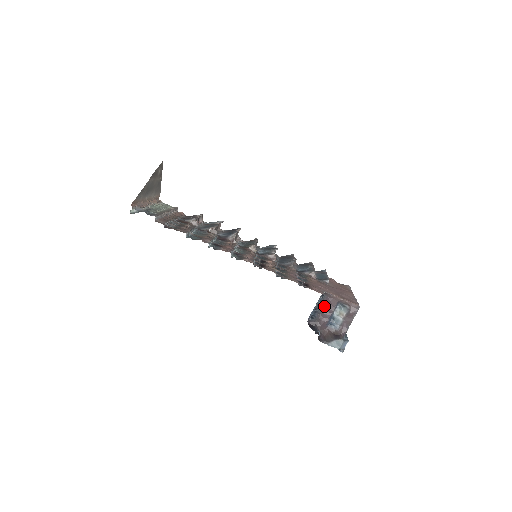
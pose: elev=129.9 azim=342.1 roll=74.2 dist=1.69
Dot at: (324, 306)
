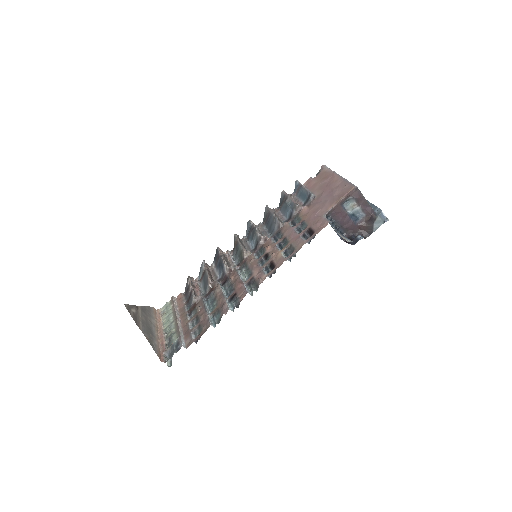
Dot at: (337, 220)
